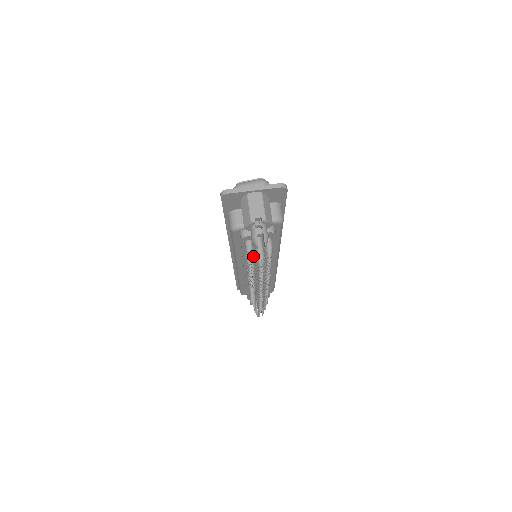
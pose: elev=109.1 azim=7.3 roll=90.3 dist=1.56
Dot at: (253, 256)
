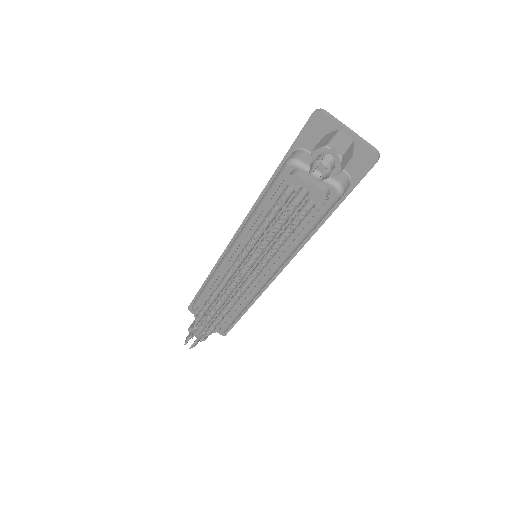
Dot at: (286, 199)
